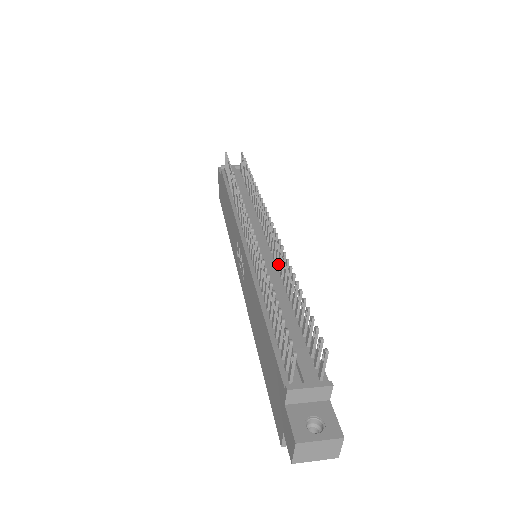
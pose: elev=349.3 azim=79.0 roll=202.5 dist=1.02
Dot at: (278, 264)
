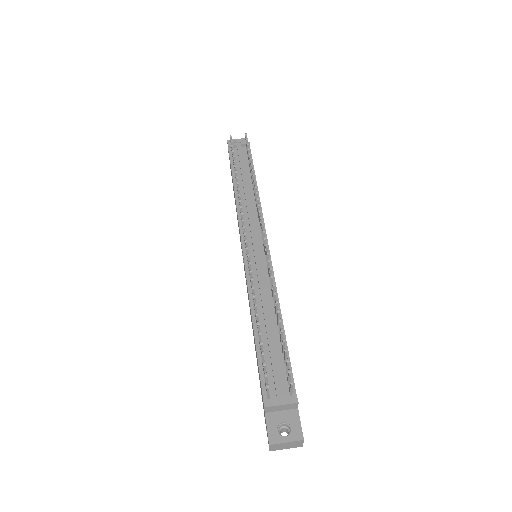
Dot at: (269, 278)
